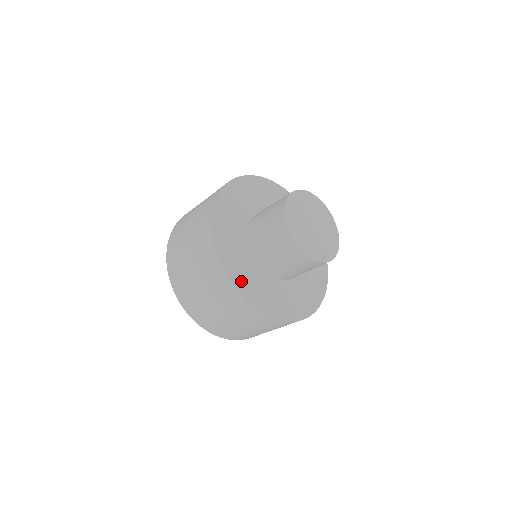
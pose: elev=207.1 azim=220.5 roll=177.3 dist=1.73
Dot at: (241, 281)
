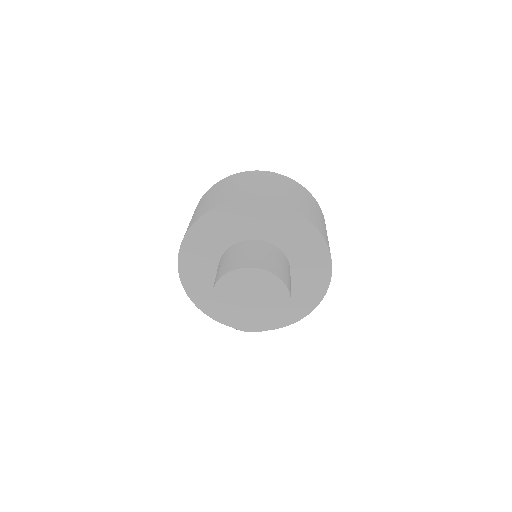
Dot at: occluded
